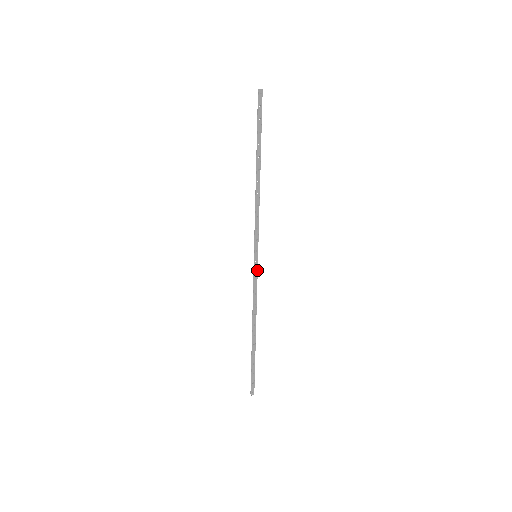
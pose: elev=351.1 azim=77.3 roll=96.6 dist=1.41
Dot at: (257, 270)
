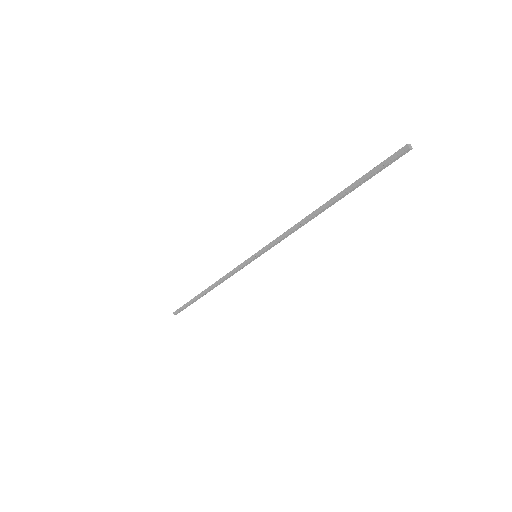
Dot at: occluded
